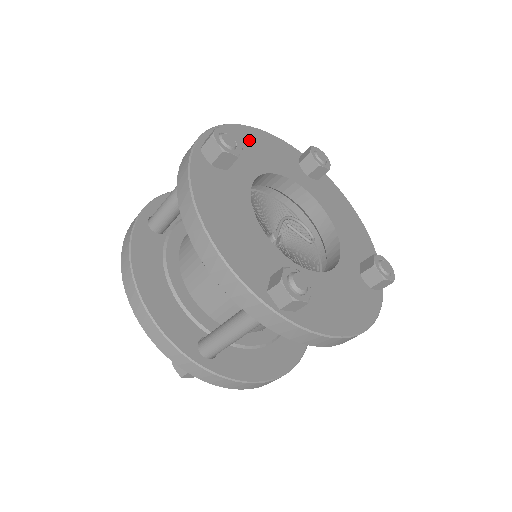
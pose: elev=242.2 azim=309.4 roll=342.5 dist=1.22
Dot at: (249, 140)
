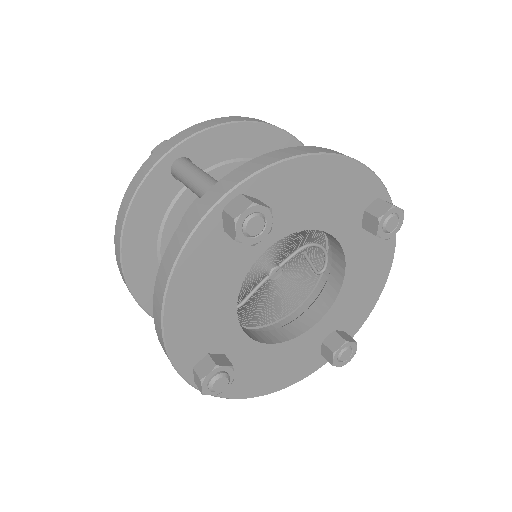
Dot at: (314, 181)
